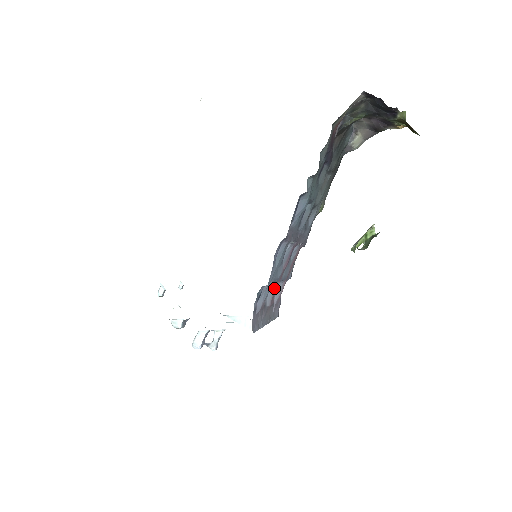
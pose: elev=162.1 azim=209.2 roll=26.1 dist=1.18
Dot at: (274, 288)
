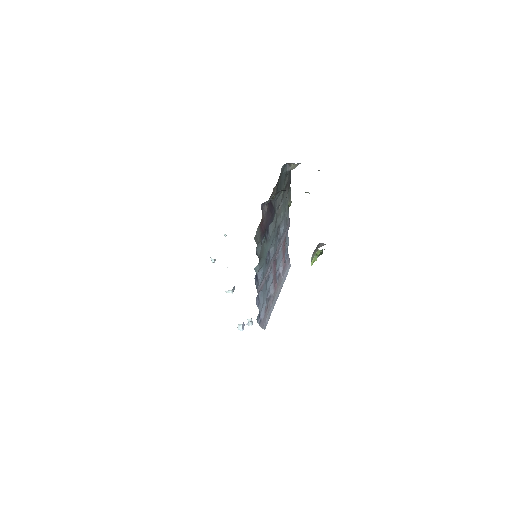
Dot at: (272, 284)
